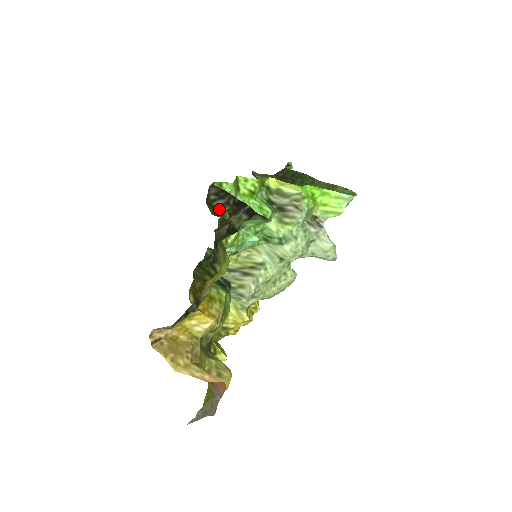
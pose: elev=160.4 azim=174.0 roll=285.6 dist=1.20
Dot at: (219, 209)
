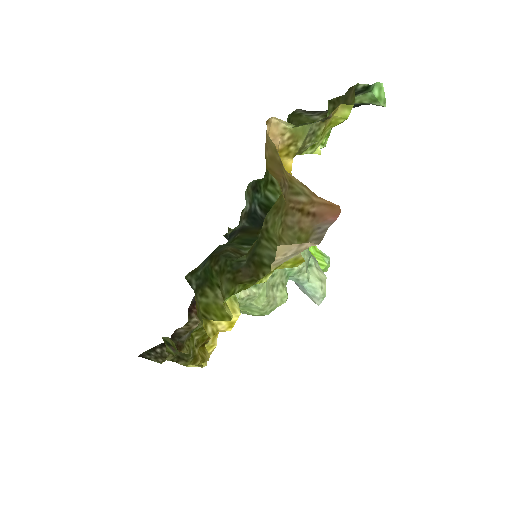
Dot at: (310, 116)
